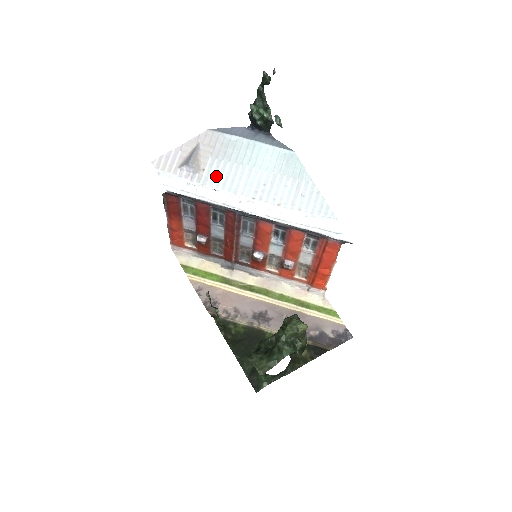
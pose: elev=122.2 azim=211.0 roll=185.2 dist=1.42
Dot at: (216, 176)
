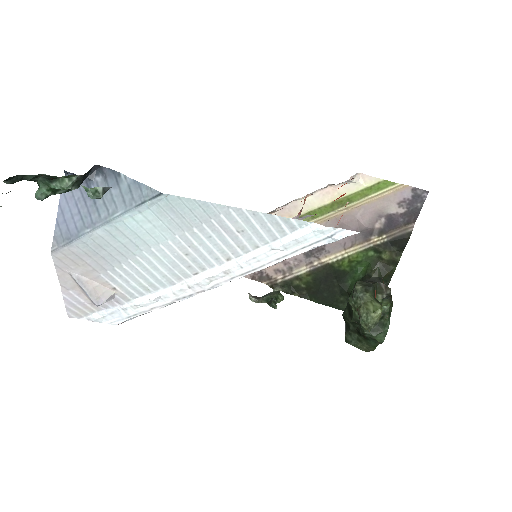
Dot at: (133, 285)
